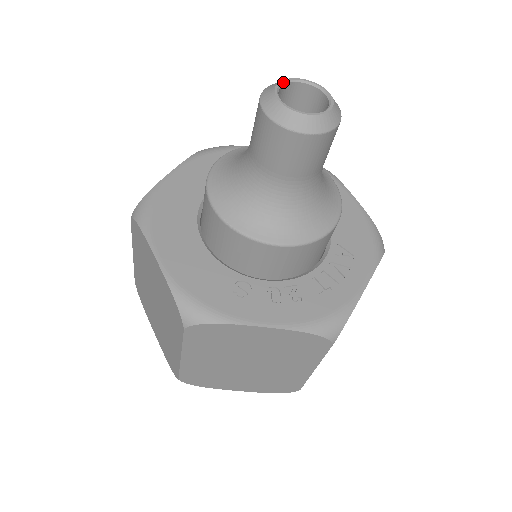
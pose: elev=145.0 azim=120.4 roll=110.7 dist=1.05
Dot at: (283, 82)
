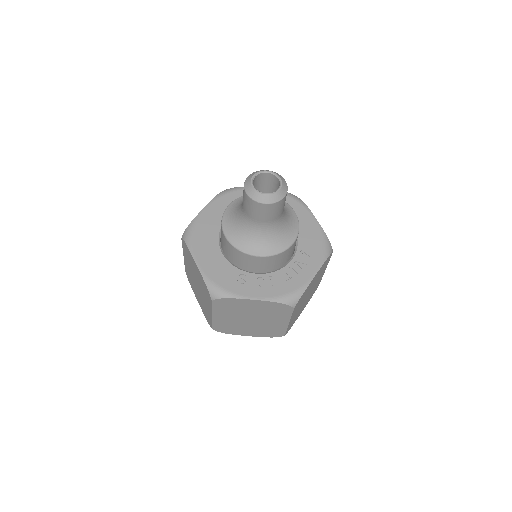
Dot at: (256, 174)
